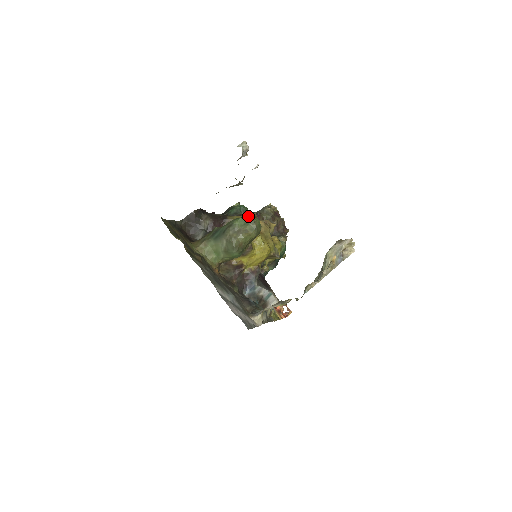
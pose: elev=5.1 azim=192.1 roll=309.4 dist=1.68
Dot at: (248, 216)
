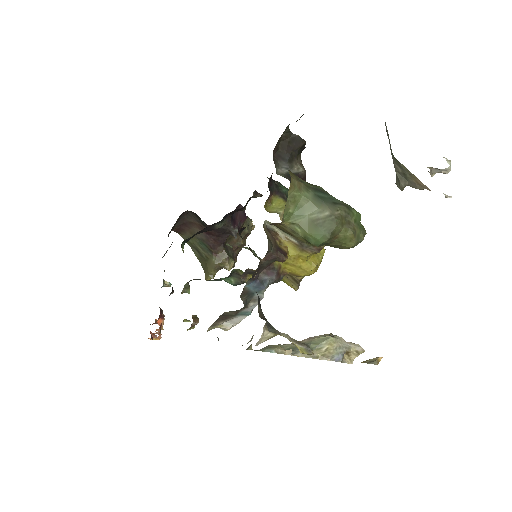
Dot at: occluded
